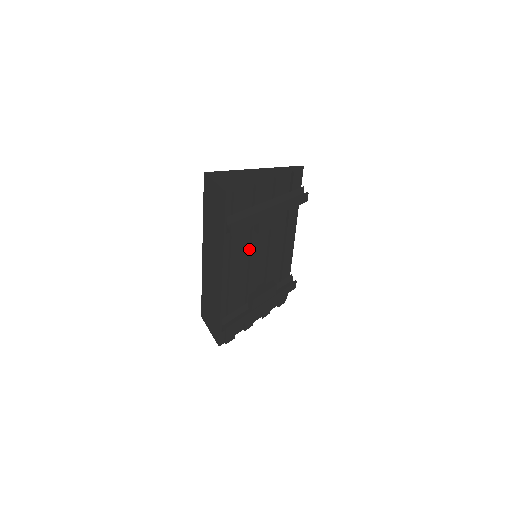
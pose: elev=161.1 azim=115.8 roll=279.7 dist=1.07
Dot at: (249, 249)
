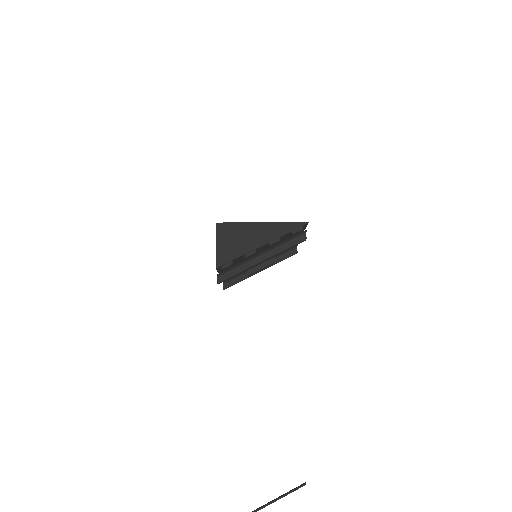
Dot at: occluded
